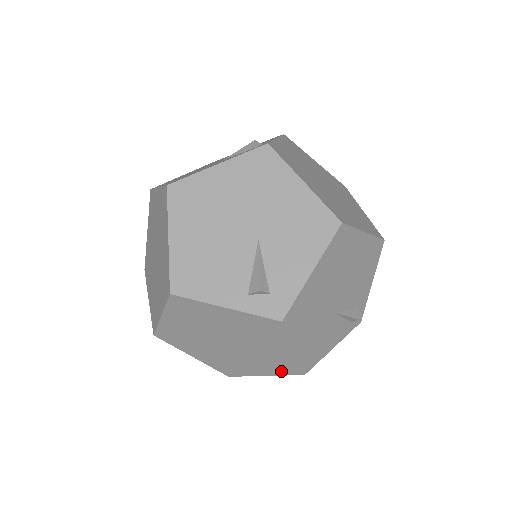
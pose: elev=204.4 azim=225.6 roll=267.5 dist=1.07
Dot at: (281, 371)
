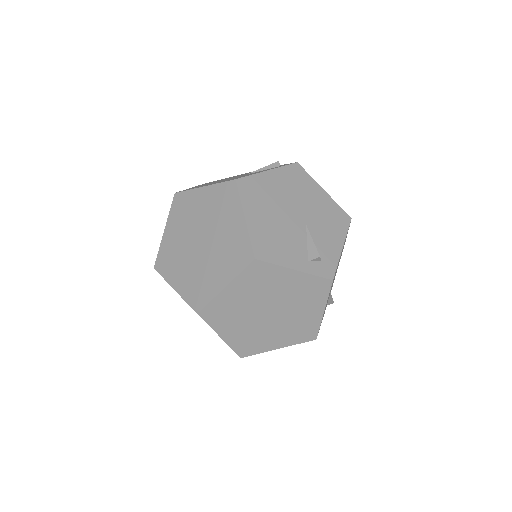
Dot at: (298, 339)
